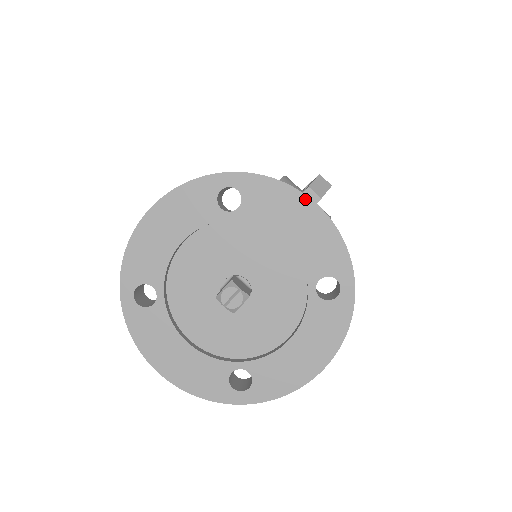
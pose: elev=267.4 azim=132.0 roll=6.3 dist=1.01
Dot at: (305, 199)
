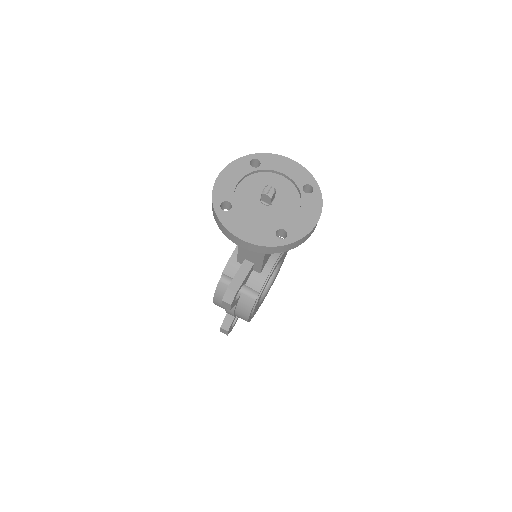
Dot at: (287, 159)
